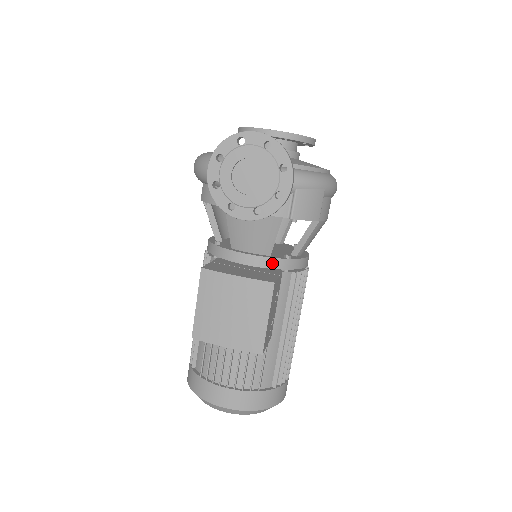
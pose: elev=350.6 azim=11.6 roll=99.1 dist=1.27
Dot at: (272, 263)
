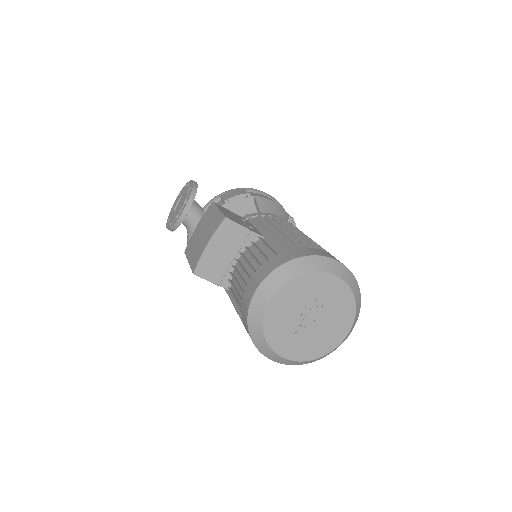
Dot at: occluded
